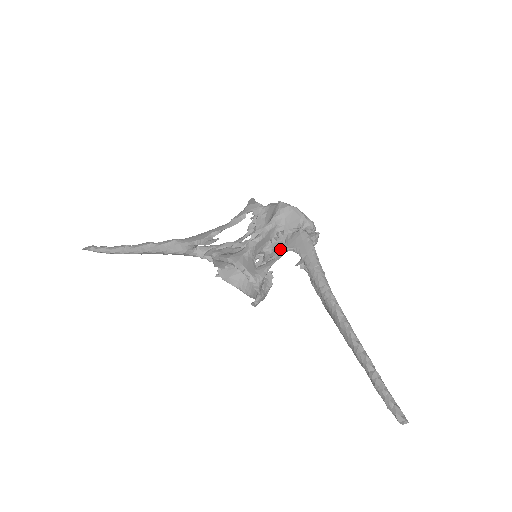
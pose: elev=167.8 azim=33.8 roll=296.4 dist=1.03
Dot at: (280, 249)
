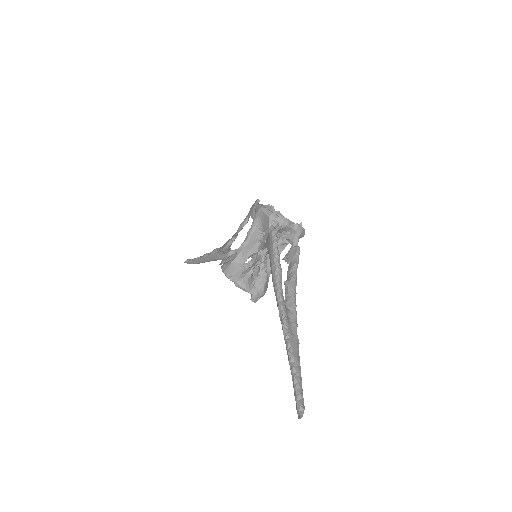
Dot at: occluded
